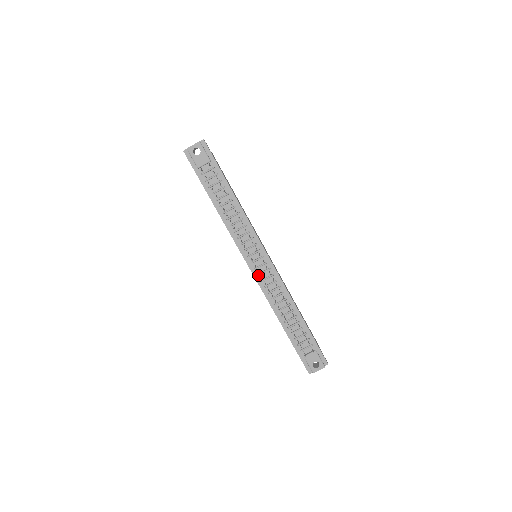
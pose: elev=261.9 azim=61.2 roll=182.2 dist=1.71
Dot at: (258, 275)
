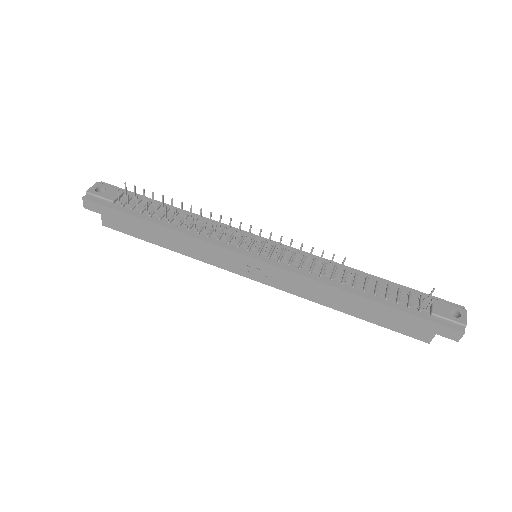
Dot at: (278, 261)
